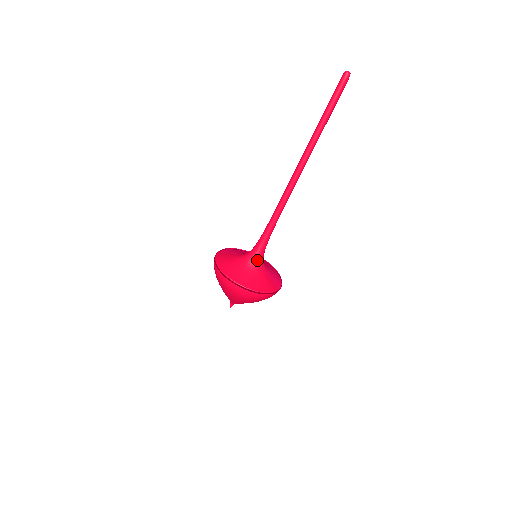
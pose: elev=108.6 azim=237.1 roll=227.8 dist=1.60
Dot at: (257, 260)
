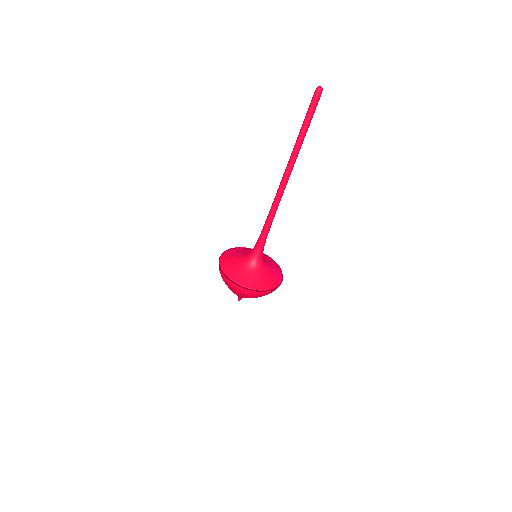
Dot at: (257, 260)
